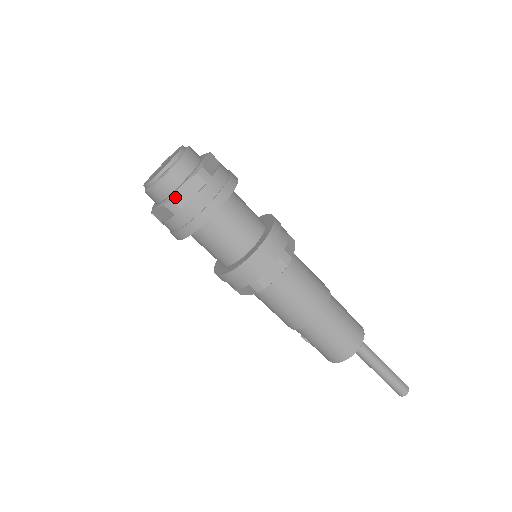
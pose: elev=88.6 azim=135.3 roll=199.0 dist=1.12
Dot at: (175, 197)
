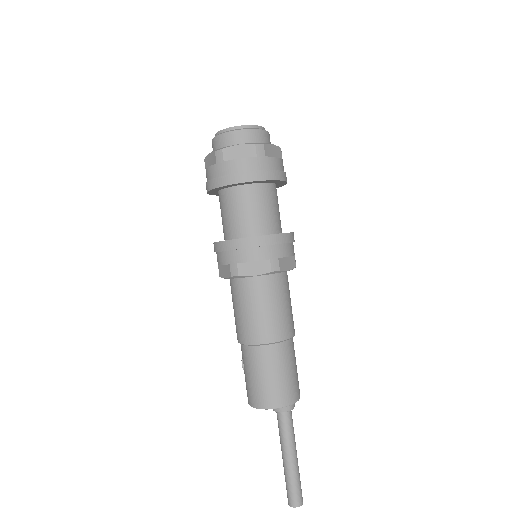
Dot at: (227, 149)
